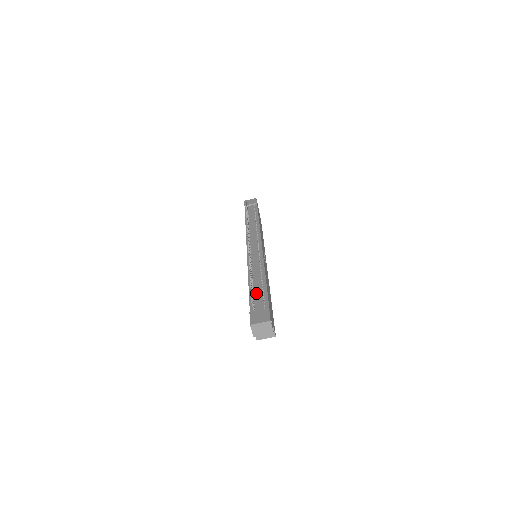
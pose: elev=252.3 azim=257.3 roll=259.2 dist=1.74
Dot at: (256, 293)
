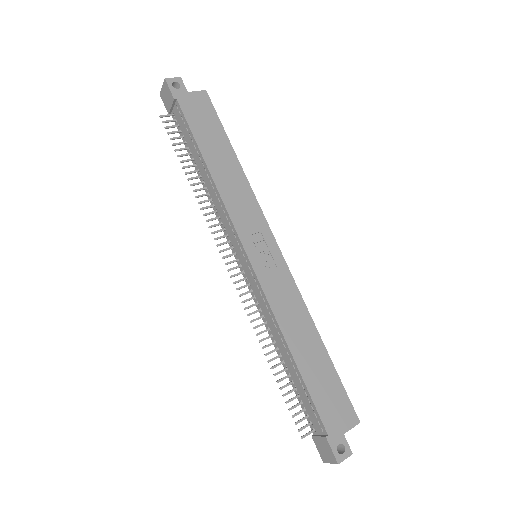
Dot at: (299, 391)
